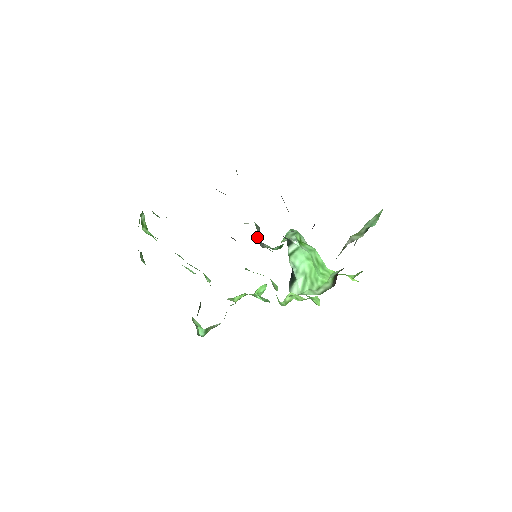
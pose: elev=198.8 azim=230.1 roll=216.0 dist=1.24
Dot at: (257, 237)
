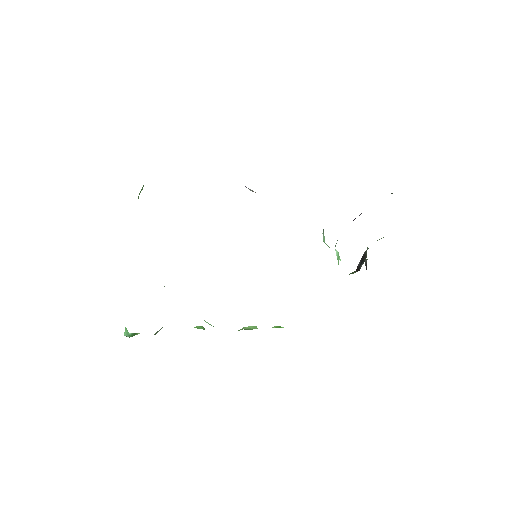
Dot at: occluded
